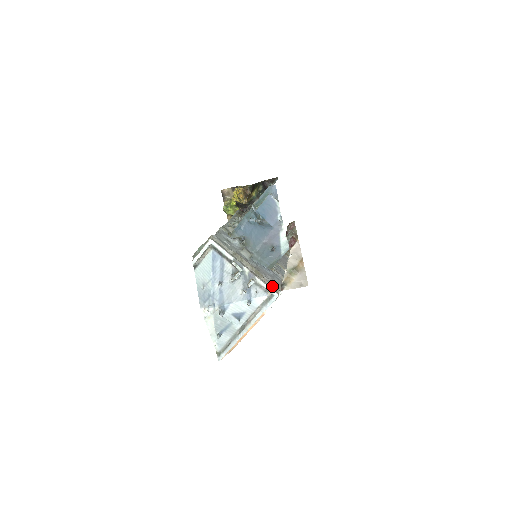
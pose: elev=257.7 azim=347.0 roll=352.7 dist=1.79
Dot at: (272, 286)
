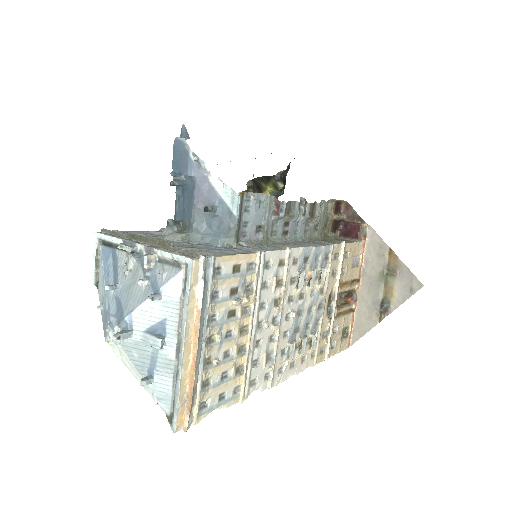
Dot at: (187, 253)
